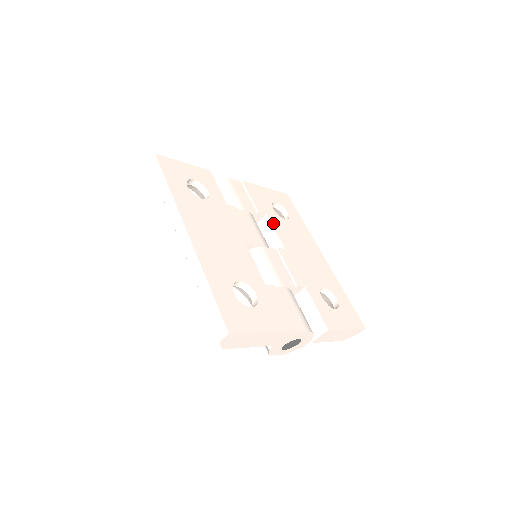
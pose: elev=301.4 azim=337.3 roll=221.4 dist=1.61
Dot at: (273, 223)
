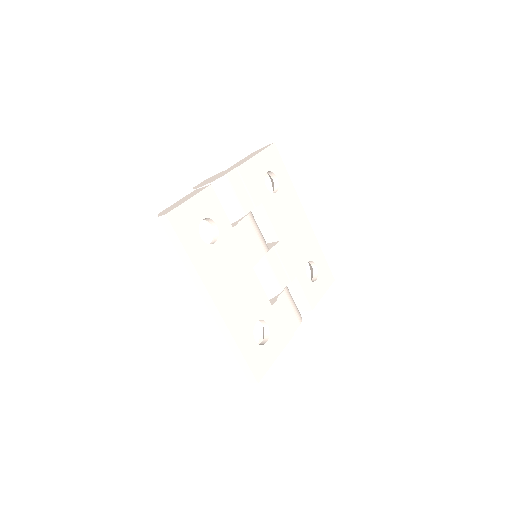
Dot at: (268, 212)
